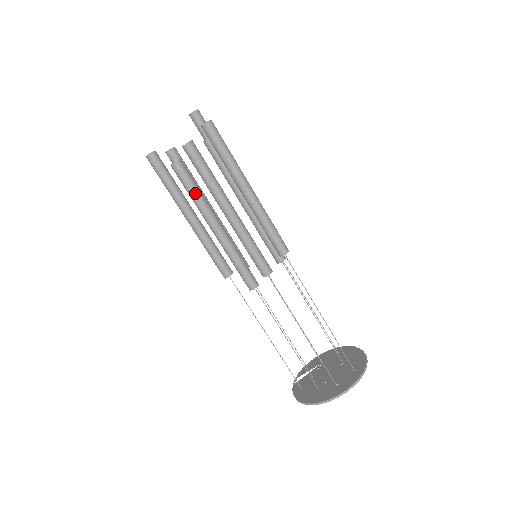
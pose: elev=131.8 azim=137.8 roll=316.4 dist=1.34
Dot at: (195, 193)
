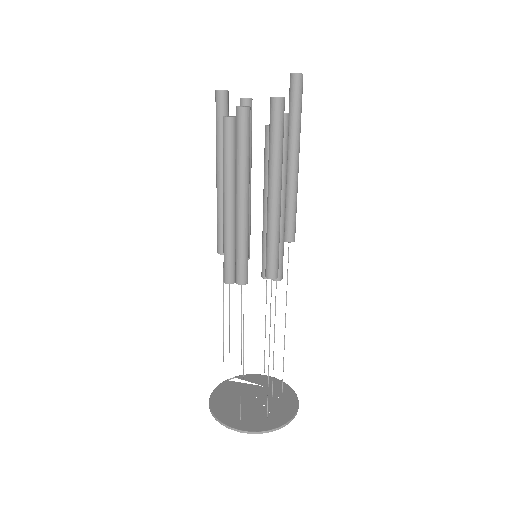
Dot at: (227, 159)
